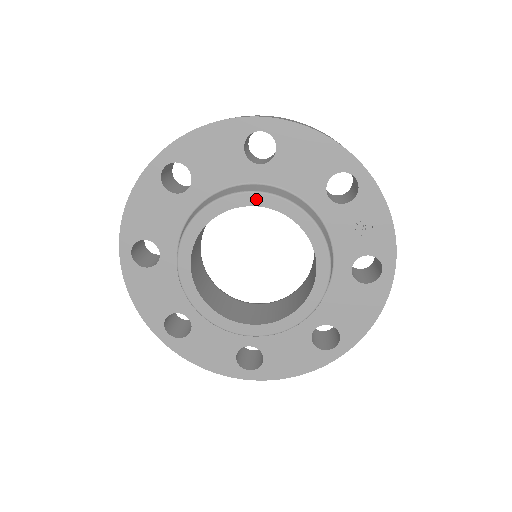
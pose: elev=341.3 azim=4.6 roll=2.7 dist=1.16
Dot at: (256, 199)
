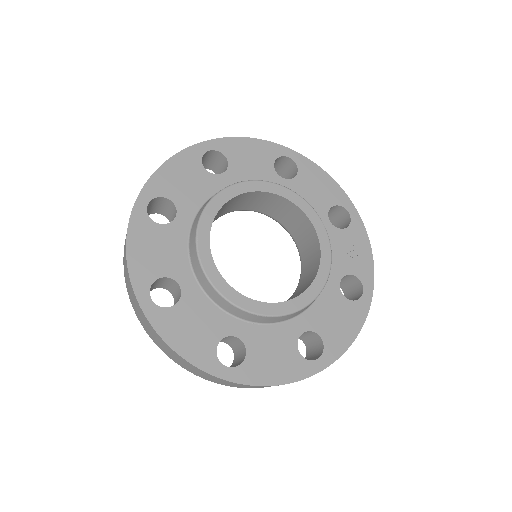
Dot at: (283, 191)
